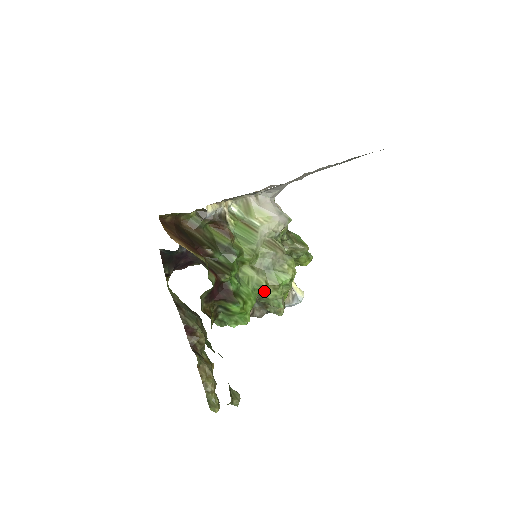
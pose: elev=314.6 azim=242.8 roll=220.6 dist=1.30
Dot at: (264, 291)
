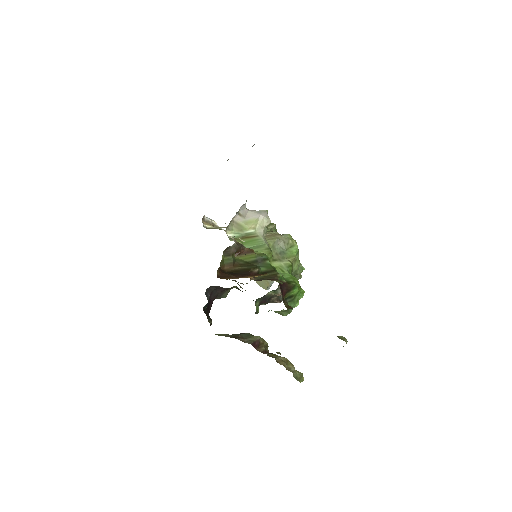
Dot at: (292, 268)
